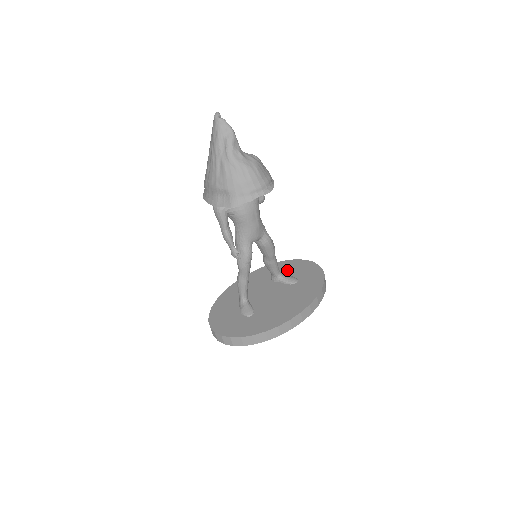
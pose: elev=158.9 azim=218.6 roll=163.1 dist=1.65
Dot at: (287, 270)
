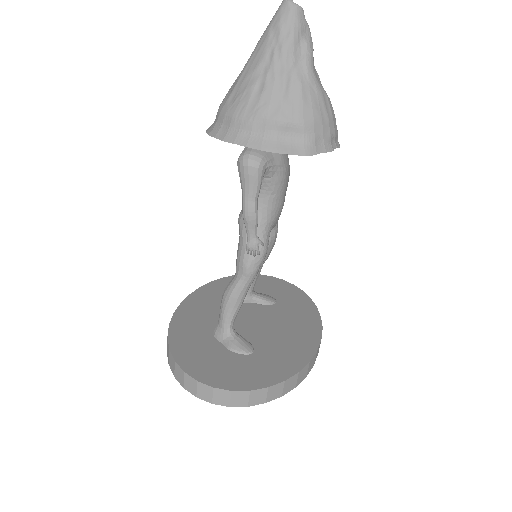
Dot at: occluded
